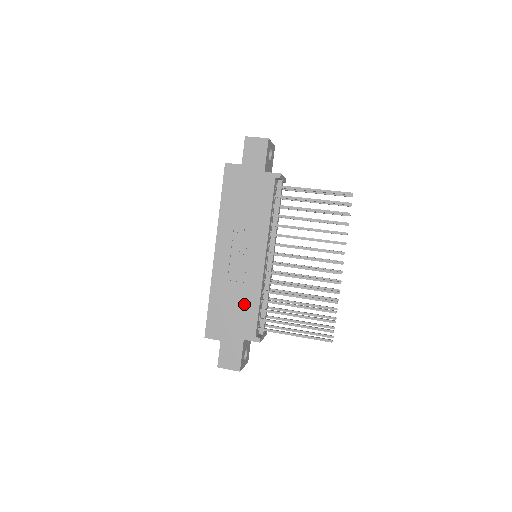
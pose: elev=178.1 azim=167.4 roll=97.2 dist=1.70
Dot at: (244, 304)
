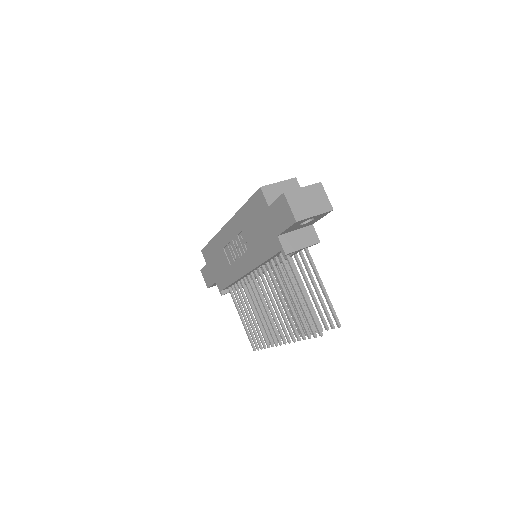
Dot at: (224, 271)
